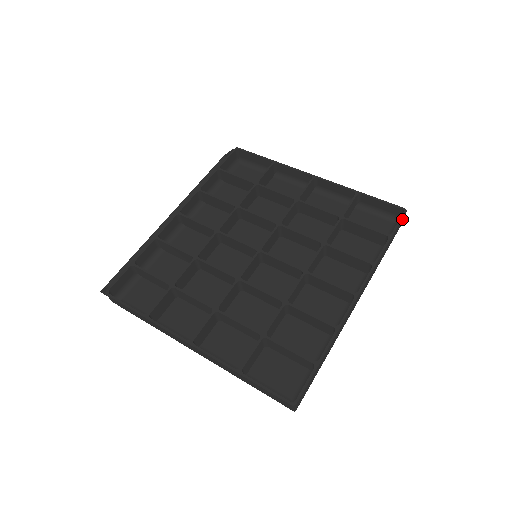
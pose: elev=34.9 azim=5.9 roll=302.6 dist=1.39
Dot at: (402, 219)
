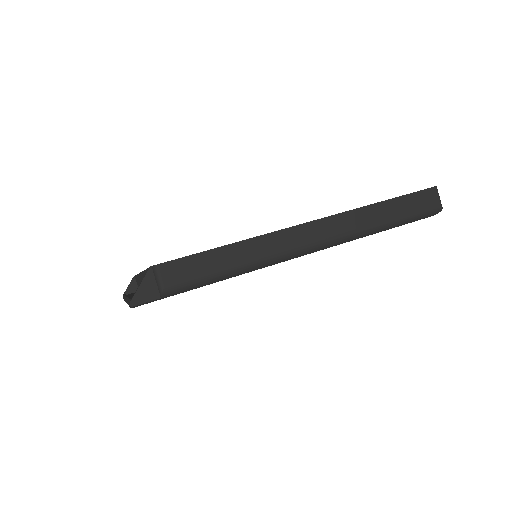
Dot at: occluded
